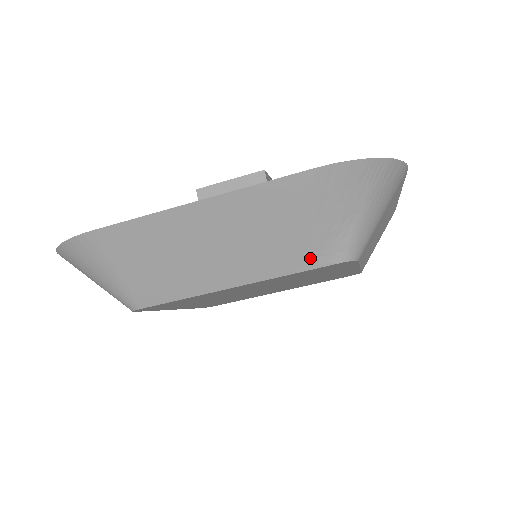
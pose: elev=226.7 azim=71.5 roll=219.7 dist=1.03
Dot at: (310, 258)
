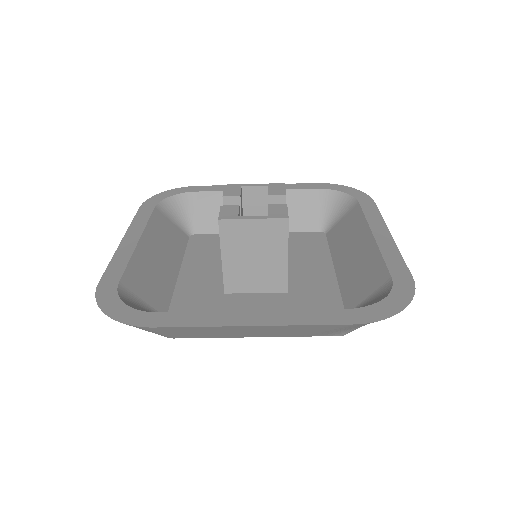
Dot at: (321, 335)
